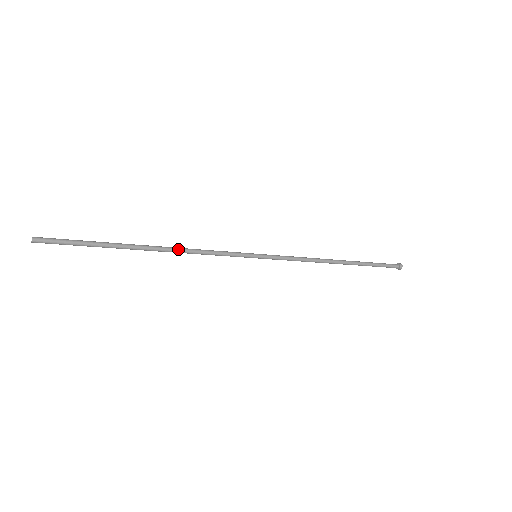
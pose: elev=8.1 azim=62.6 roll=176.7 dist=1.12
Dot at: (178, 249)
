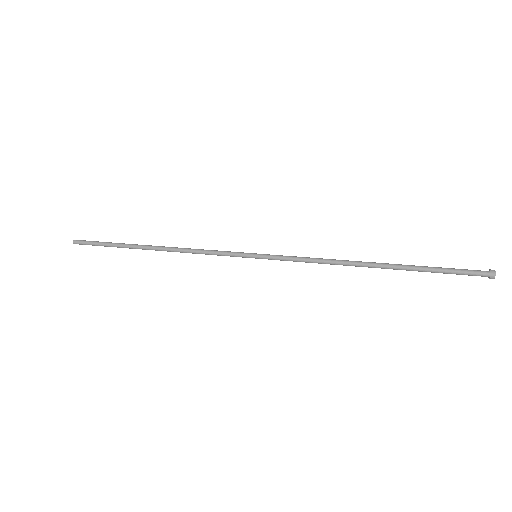
Dot at: (176, 248)
